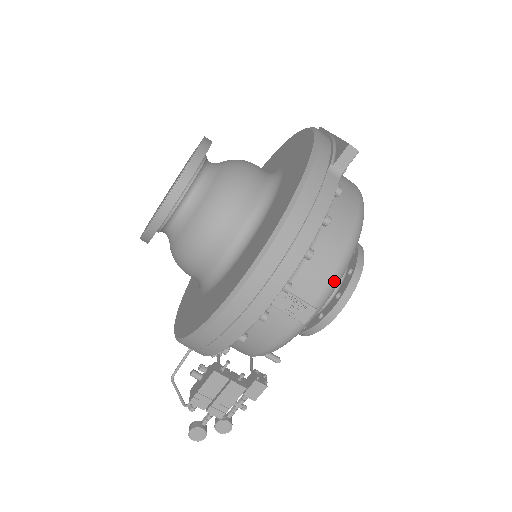
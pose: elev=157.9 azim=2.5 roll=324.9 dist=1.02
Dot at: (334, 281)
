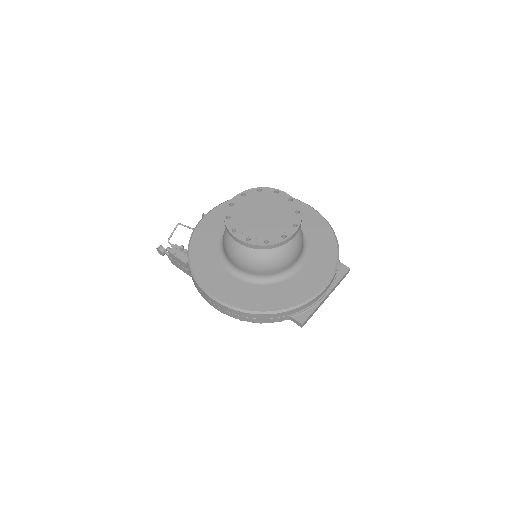
Dot at: occluded
